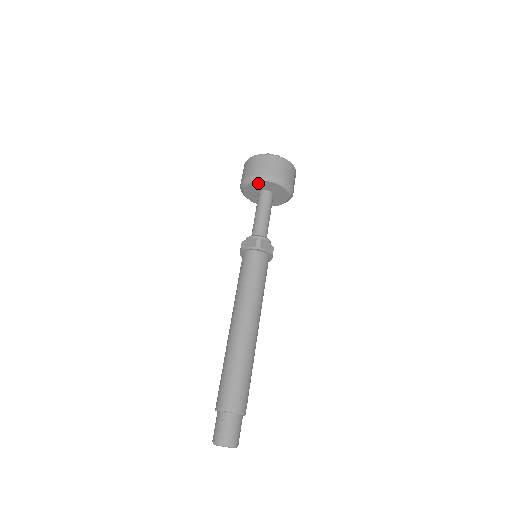
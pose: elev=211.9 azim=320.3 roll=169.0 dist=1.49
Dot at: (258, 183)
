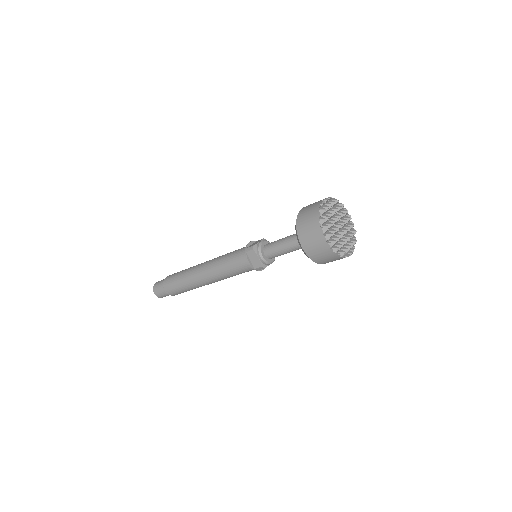
Dot at: occluded
